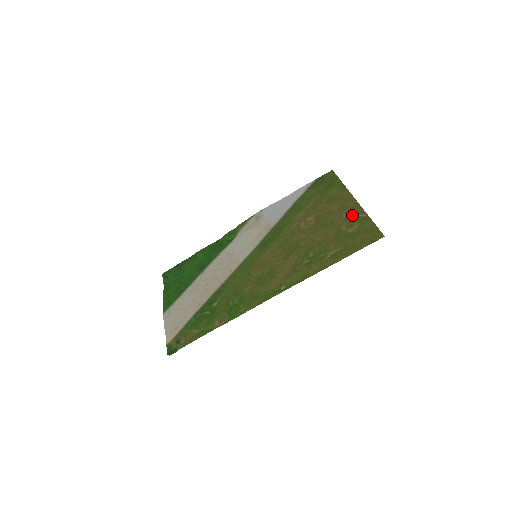
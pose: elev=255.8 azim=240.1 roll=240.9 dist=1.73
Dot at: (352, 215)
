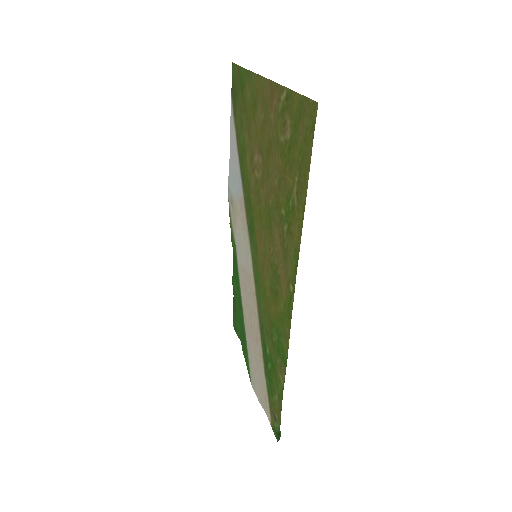
Dot at: (276, 108)
